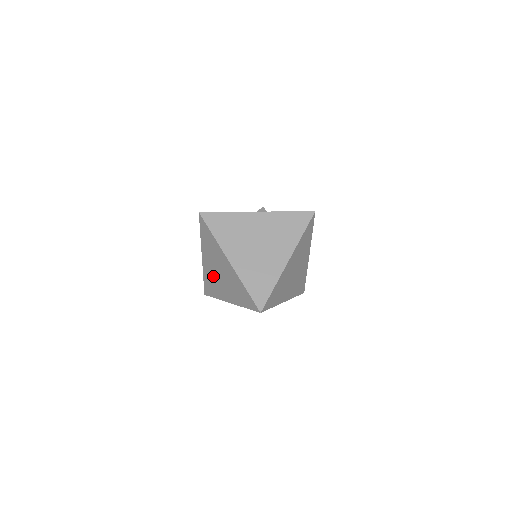
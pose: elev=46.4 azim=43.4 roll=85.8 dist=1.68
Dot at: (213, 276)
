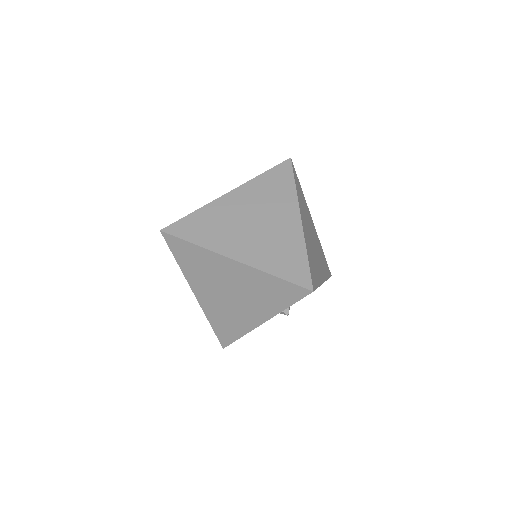
Dot at: (222, 307)
